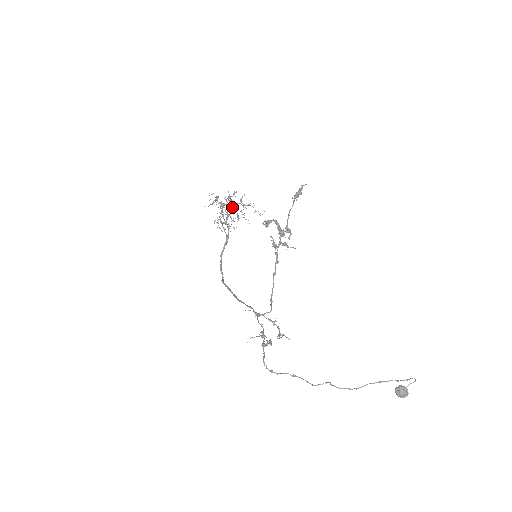
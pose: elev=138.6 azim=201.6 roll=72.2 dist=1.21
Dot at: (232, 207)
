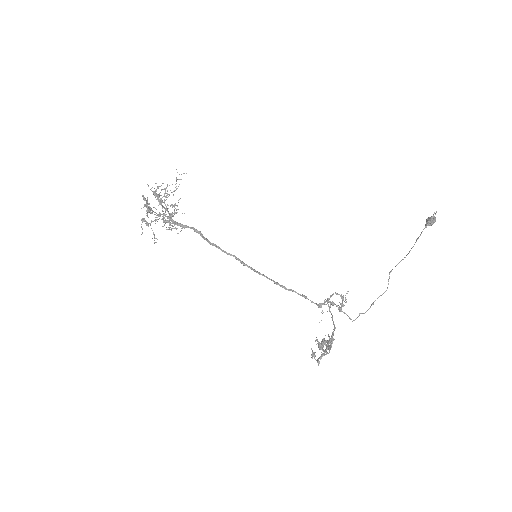
Dot at: occluded
